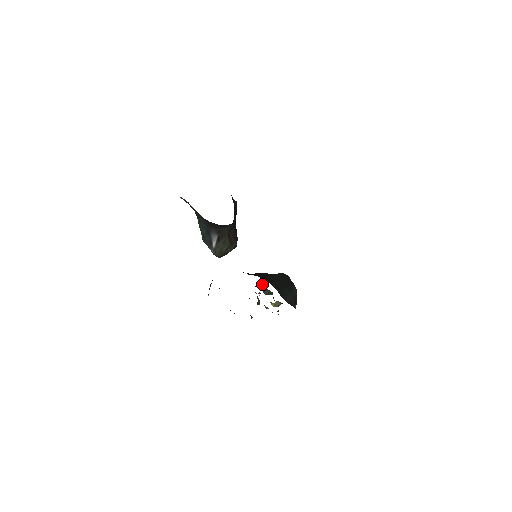
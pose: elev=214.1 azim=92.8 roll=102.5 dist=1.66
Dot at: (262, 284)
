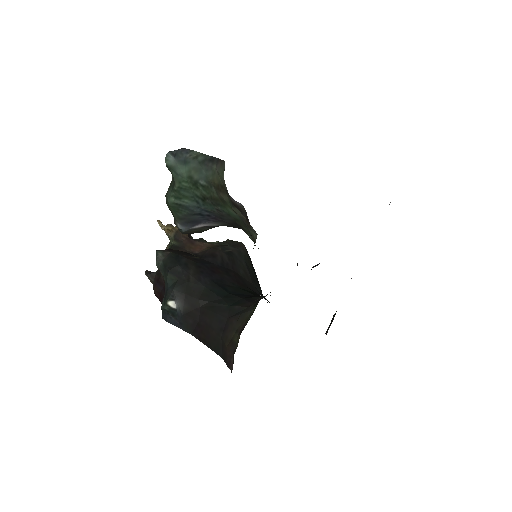
Dot at: occluded
